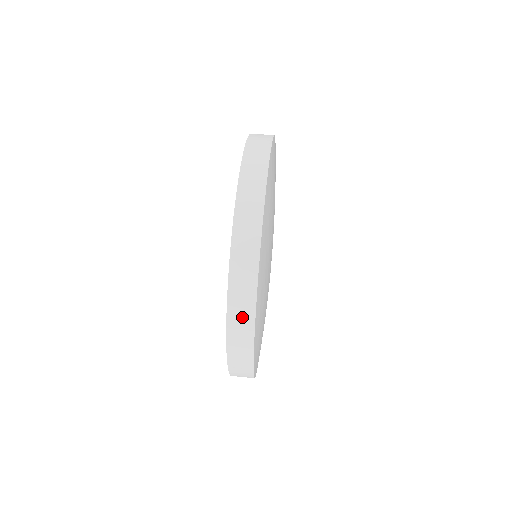
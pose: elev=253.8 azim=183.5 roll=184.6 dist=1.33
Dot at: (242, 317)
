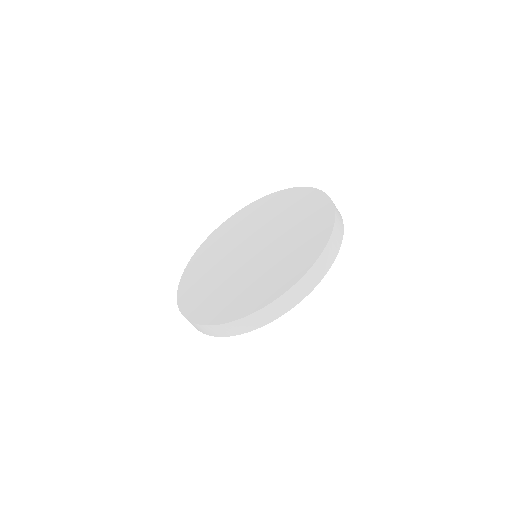
Dot at: (225, 331)
